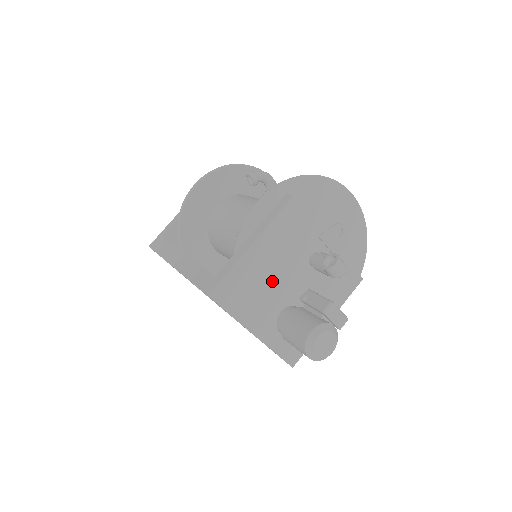
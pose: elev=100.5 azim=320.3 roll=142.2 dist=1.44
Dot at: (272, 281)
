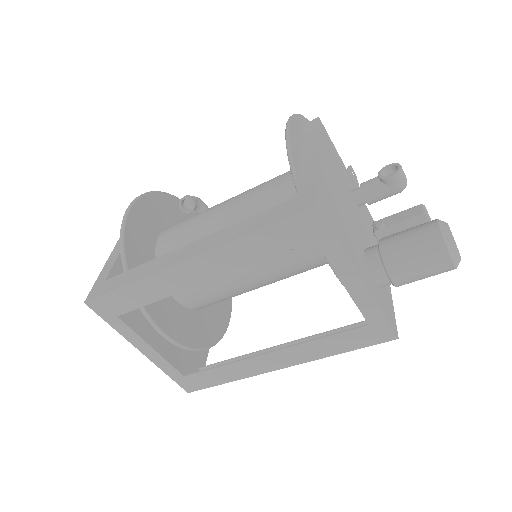
Dot at: (345, 210)
